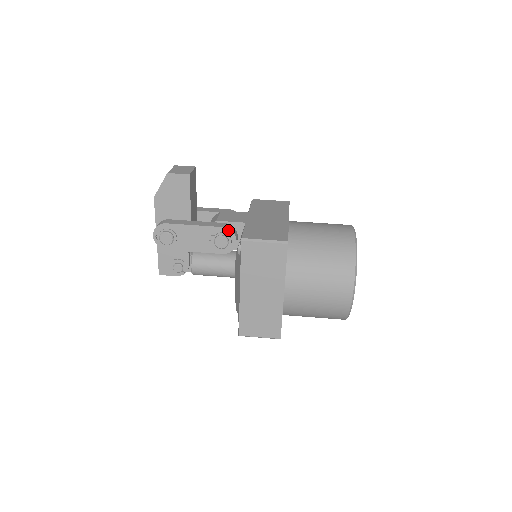
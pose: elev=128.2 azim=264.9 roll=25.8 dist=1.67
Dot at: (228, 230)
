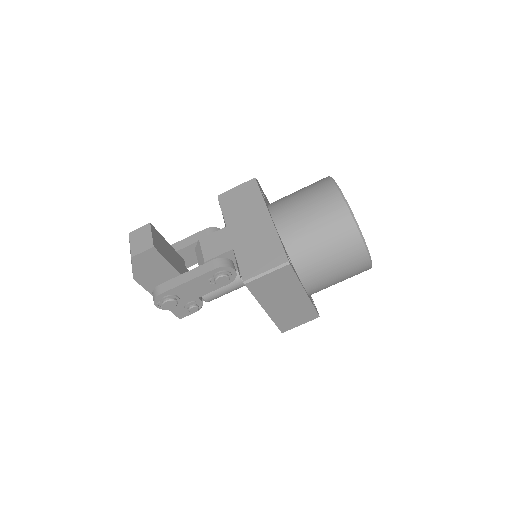
Dot at: (222, 268)
